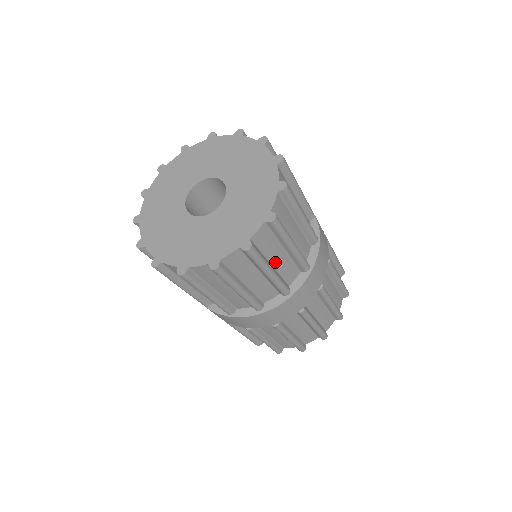
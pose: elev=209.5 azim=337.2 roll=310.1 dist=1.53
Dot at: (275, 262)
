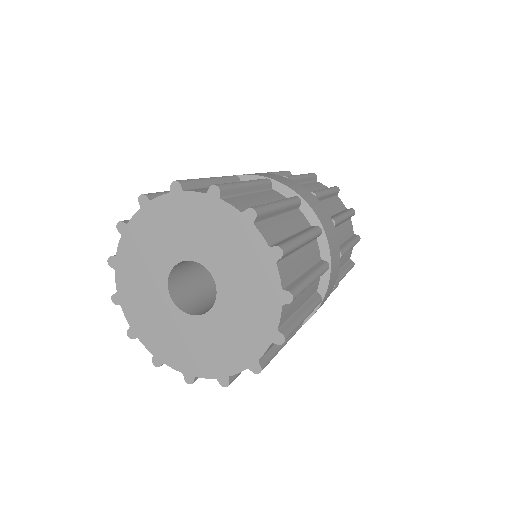
Dot at: occluded
